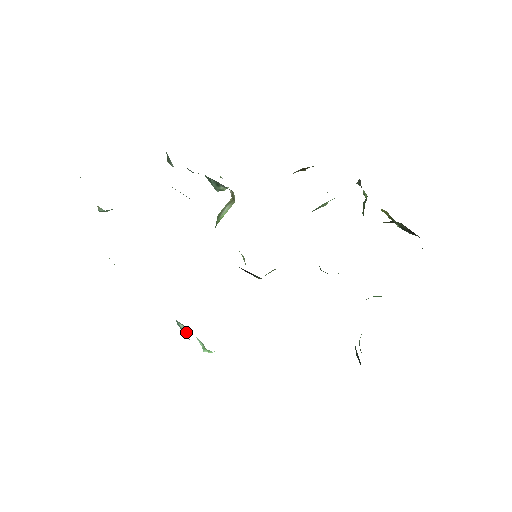
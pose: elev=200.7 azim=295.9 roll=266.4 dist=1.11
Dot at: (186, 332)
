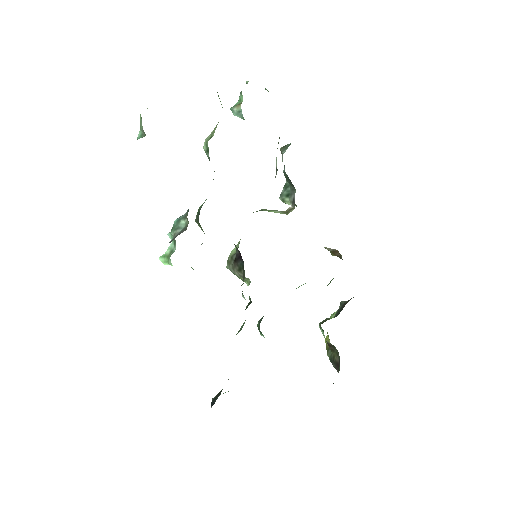
Dot at: (181, 229)
